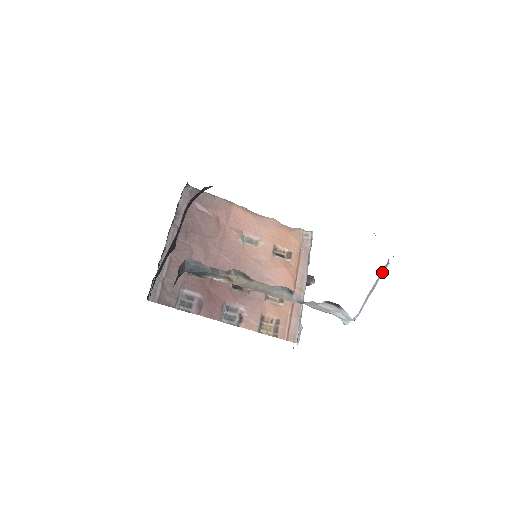
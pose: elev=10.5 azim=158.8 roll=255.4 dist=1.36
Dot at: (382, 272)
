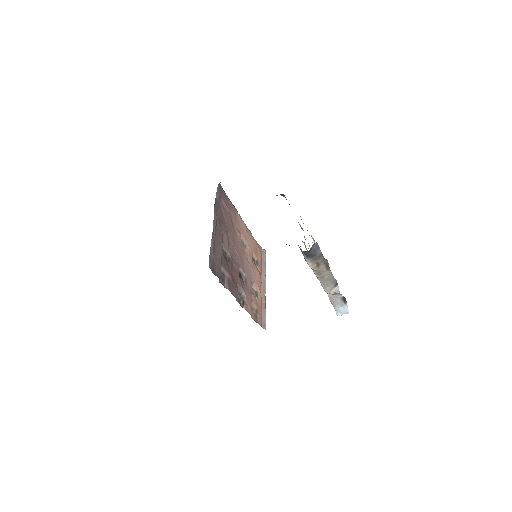
Dot at: occluded
